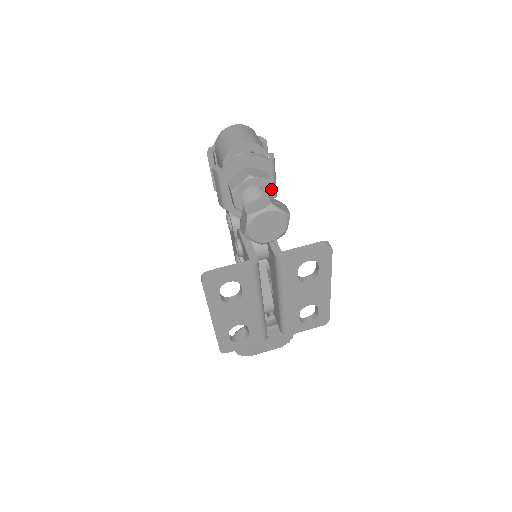
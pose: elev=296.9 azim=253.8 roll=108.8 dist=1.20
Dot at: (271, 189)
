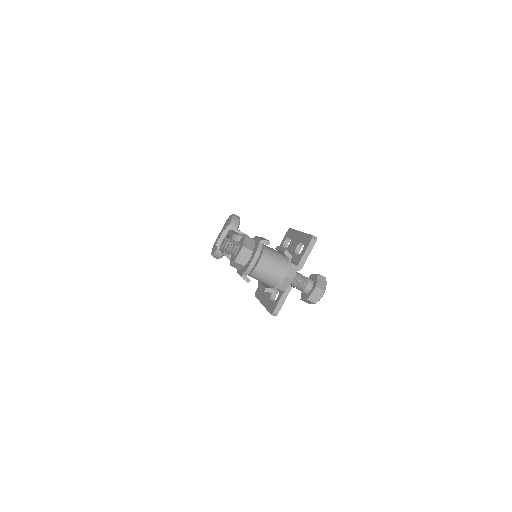
Dot at: occluded
